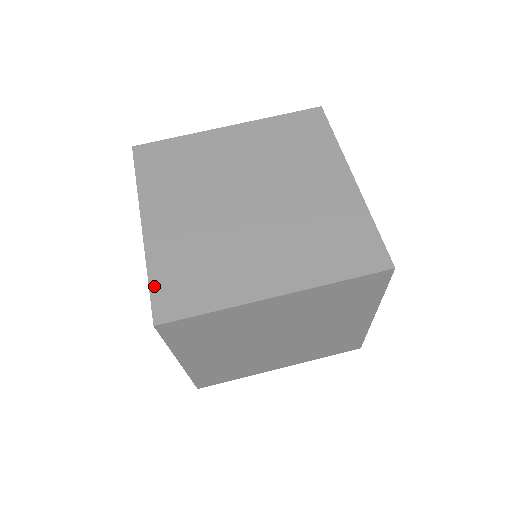
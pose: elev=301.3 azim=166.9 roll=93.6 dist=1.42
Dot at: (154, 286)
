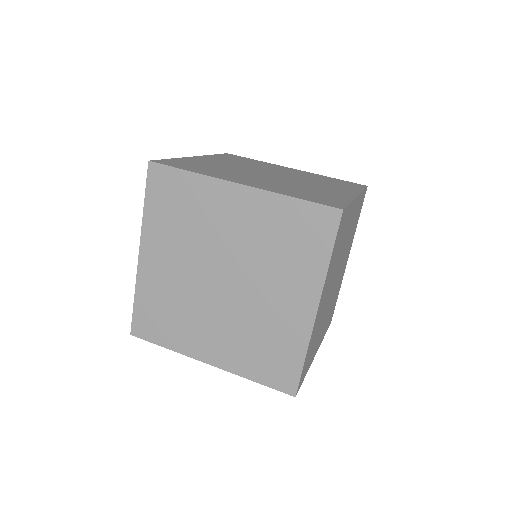
Dot at: (306, 199)
